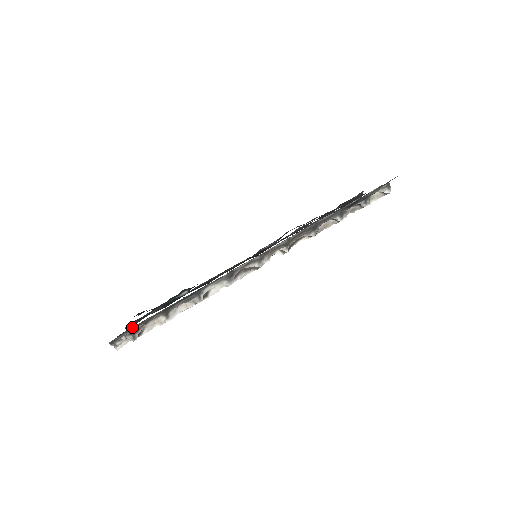
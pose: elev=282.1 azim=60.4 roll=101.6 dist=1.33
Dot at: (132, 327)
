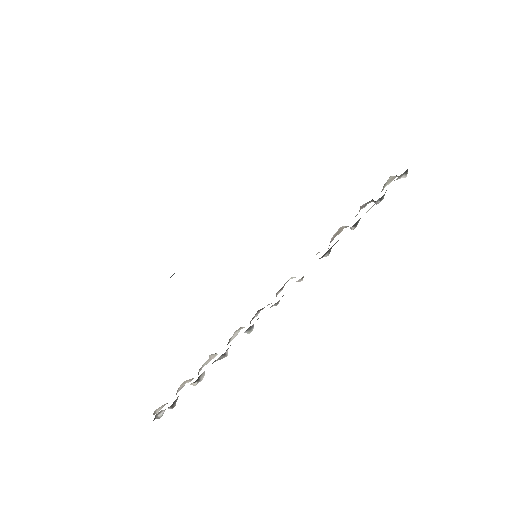
Dot at: (171, 405)
